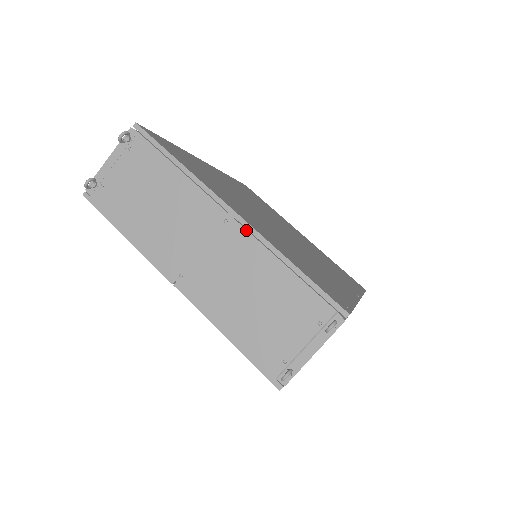
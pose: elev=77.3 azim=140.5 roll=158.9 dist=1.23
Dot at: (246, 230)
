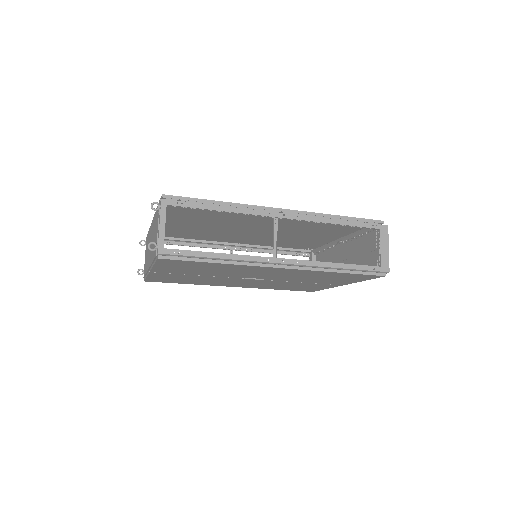
Dot at: (153, 218)
